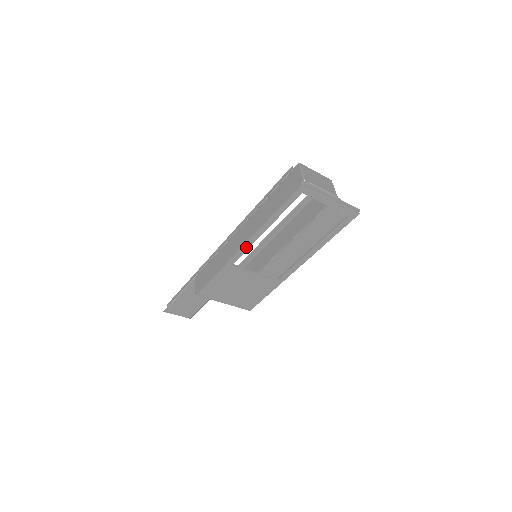
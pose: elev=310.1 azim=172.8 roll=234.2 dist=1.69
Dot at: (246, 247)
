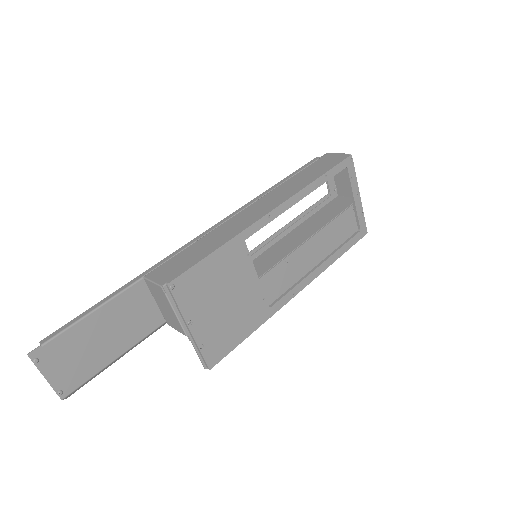
Dot at: (274, 214)
